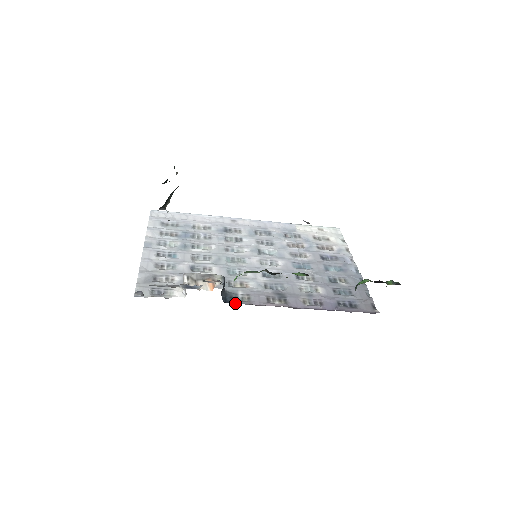
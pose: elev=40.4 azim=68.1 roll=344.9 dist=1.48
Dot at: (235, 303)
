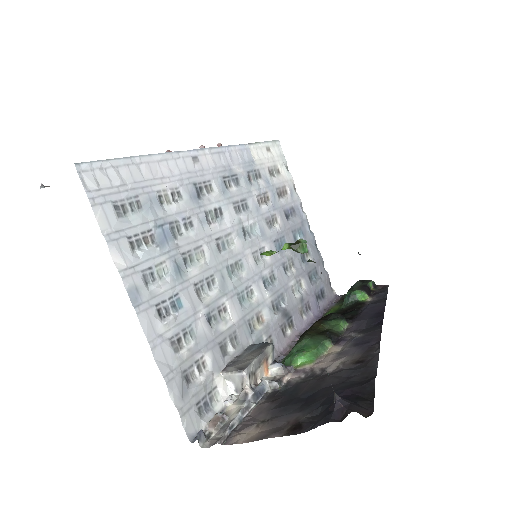
Dot at: occluded
